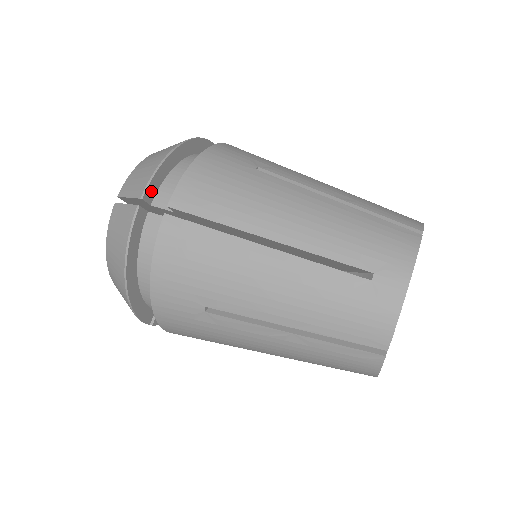
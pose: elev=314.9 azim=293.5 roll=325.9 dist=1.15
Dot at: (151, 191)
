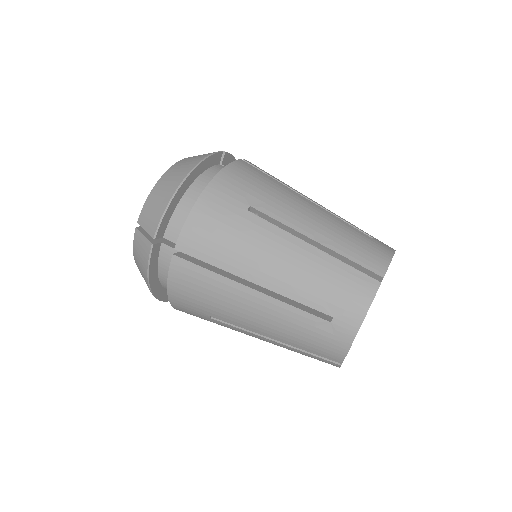
Dot at: (162, 229)
